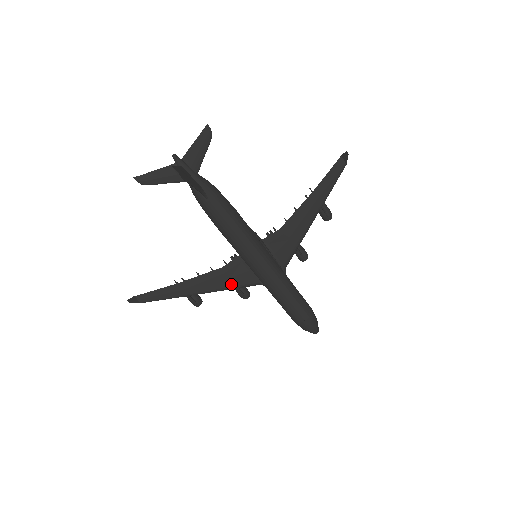
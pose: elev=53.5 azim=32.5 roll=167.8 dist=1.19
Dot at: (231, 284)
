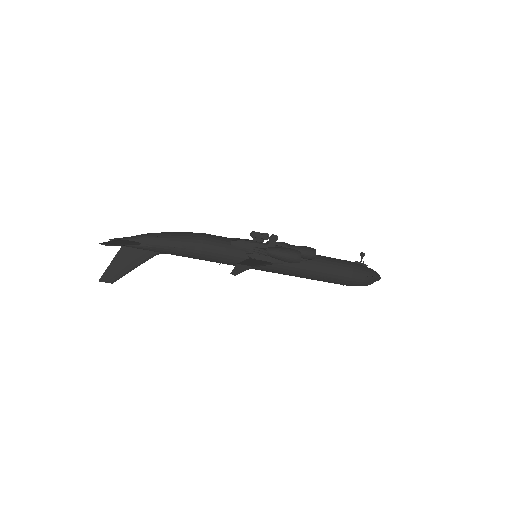
Dot at: occluded
